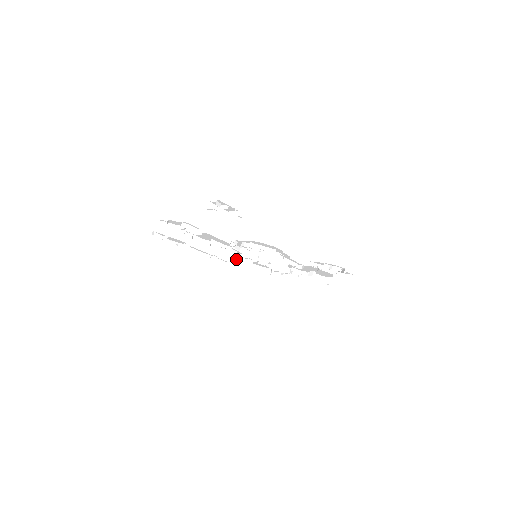
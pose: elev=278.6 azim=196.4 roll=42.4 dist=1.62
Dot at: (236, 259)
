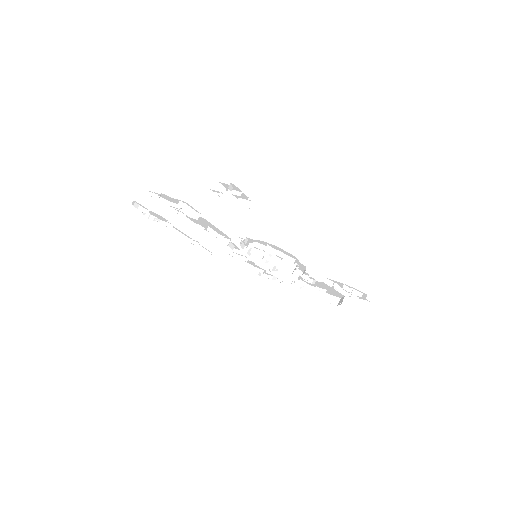
Dot at: (227, 253)
